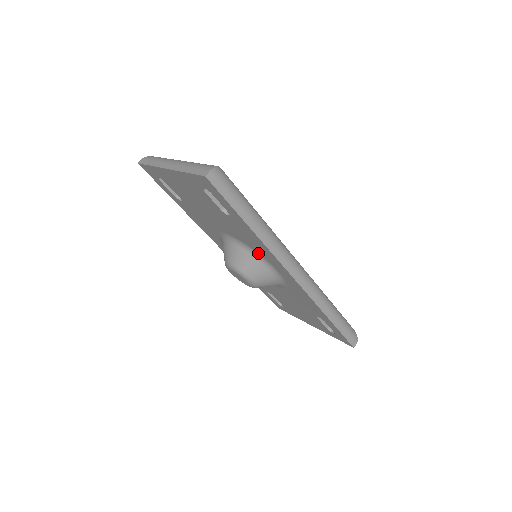
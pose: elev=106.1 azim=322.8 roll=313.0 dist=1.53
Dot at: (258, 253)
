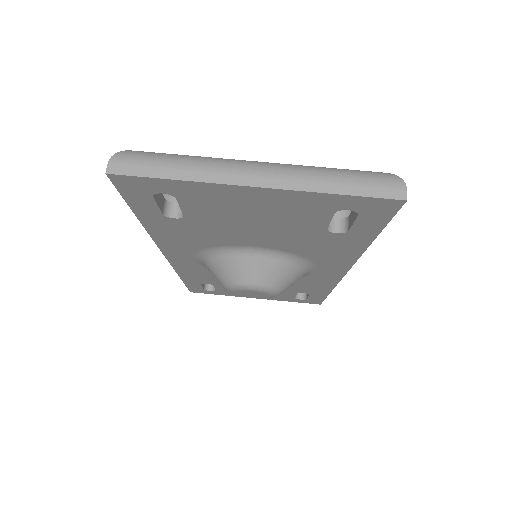
Dot at: (308, 259)
